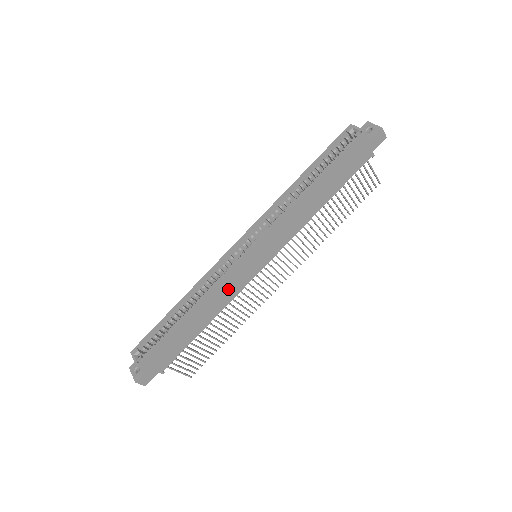
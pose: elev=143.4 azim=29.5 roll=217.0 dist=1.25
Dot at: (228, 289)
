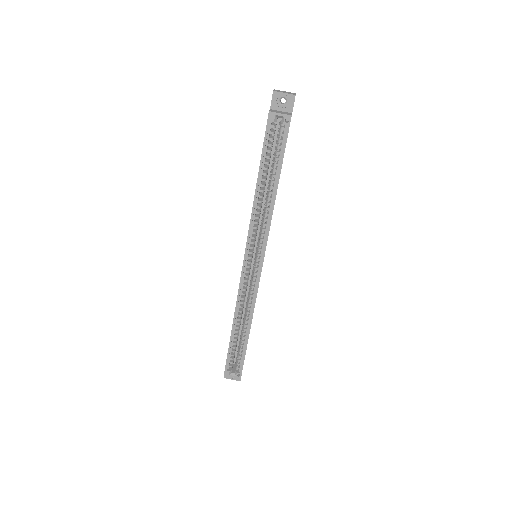
Dot at: occluded
